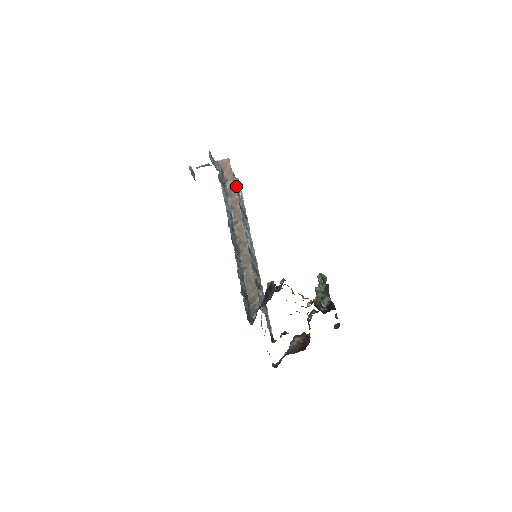
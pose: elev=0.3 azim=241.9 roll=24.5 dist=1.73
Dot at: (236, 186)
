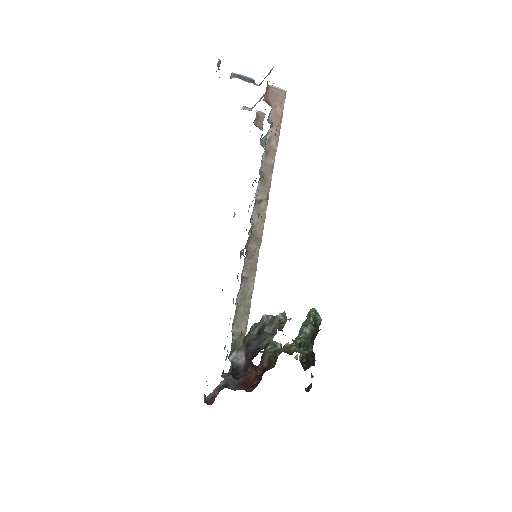
Dot at: occluded
